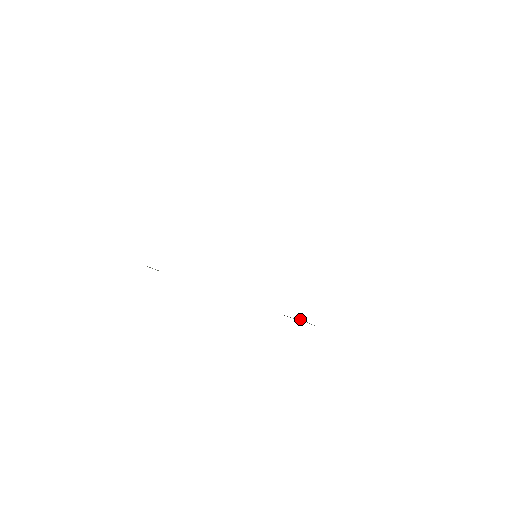
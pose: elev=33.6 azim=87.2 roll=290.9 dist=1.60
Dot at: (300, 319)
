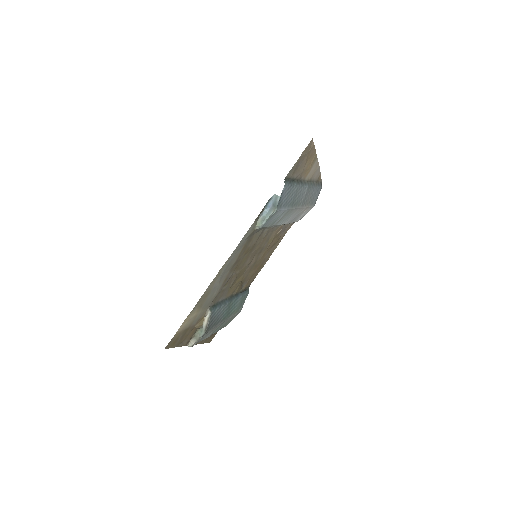
Dot at: (270, 209)
